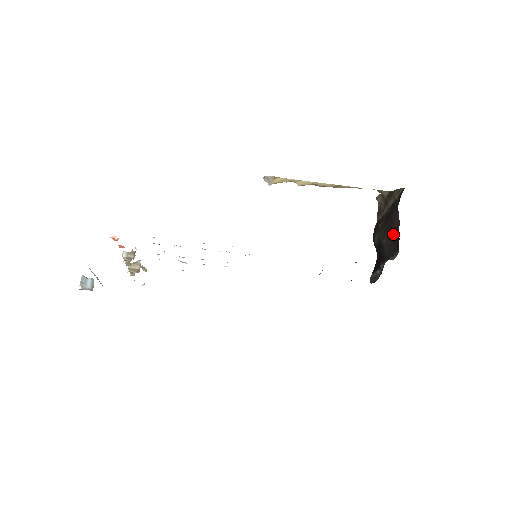
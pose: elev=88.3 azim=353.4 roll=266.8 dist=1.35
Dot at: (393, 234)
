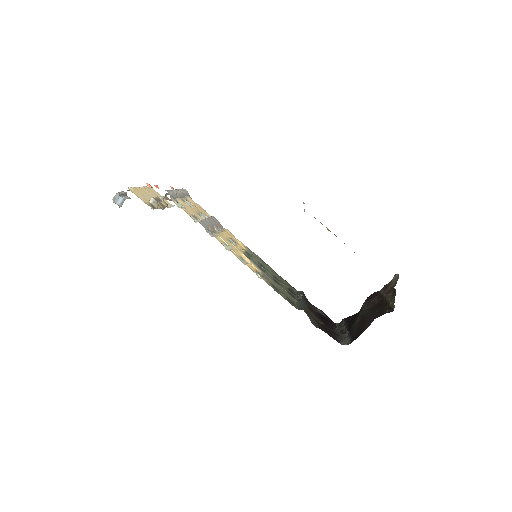
Dot at: (361, 327)
